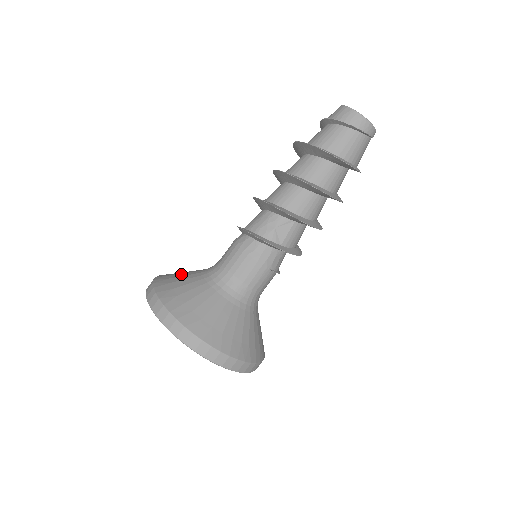
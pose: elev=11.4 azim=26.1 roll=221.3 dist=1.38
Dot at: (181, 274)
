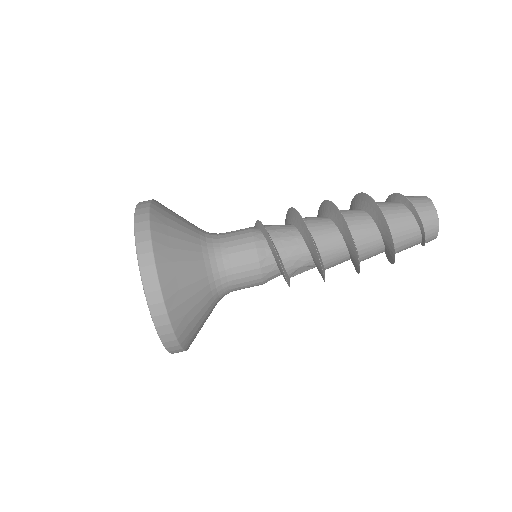
Dot at: (181, 242)
